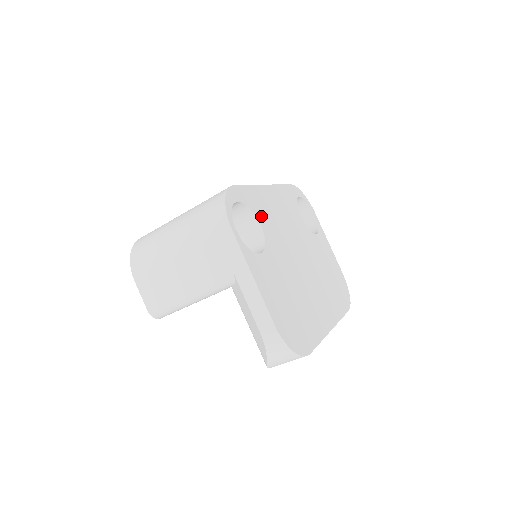
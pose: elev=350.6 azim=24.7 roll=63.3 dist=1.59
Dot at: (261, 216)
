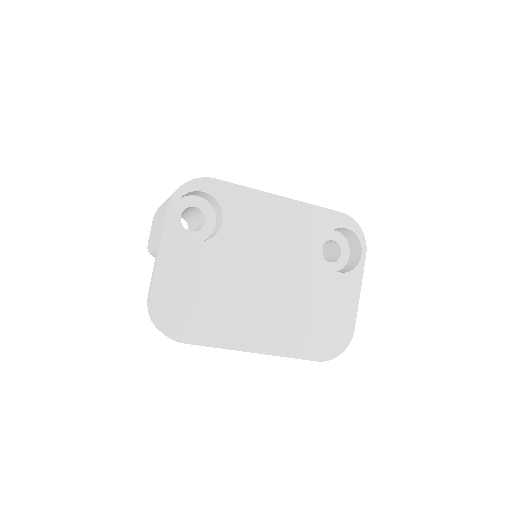
Dot at: (233, 216)
